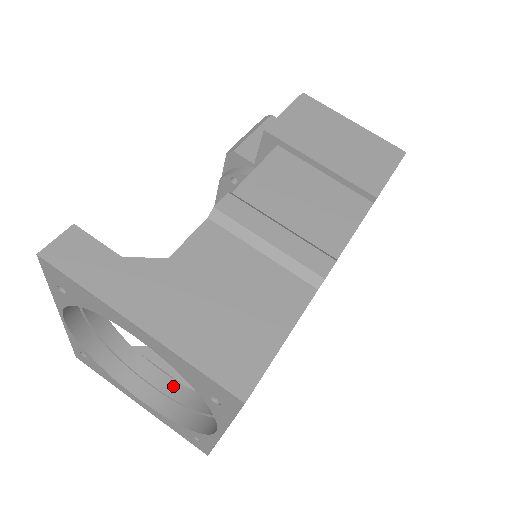
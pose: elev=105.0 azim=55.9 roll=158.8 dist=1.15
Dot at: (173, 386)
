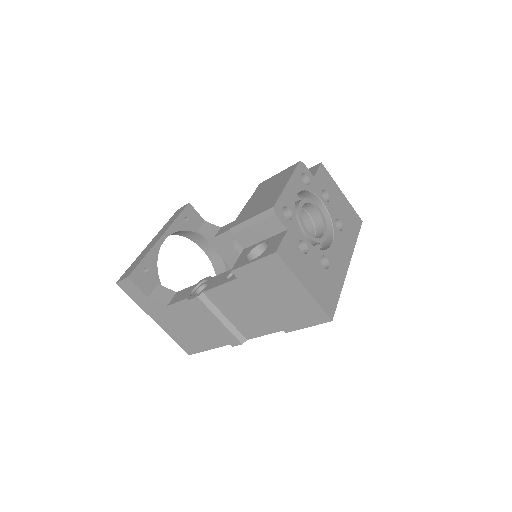
Dot at: (217, 255)
